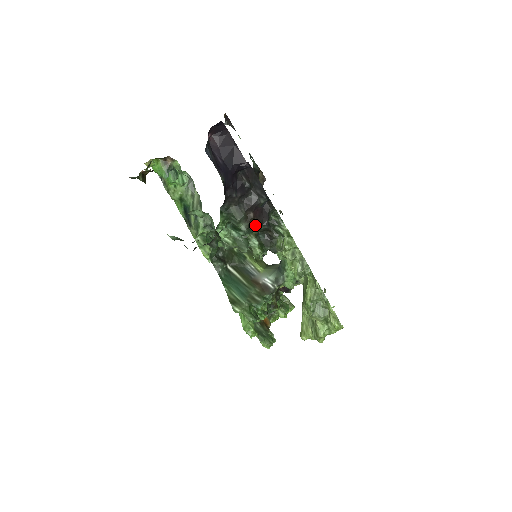
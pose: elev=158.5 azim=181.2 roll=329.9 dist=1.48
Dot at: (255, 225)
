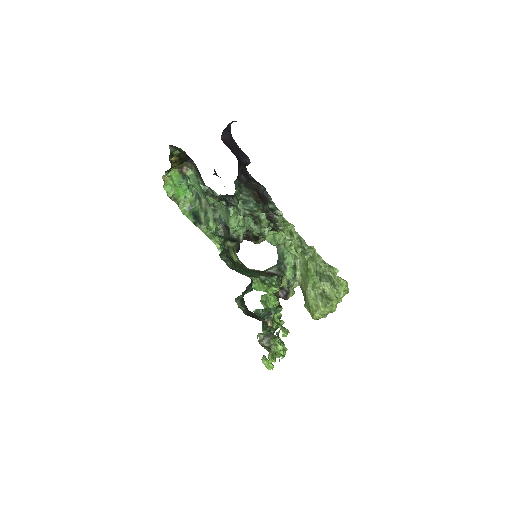
Dot at: (260, 203)
